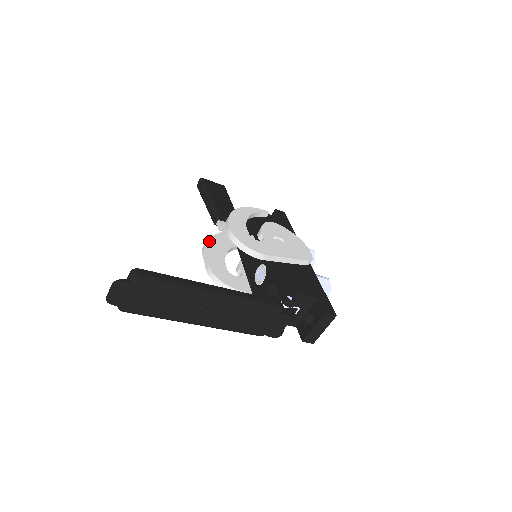
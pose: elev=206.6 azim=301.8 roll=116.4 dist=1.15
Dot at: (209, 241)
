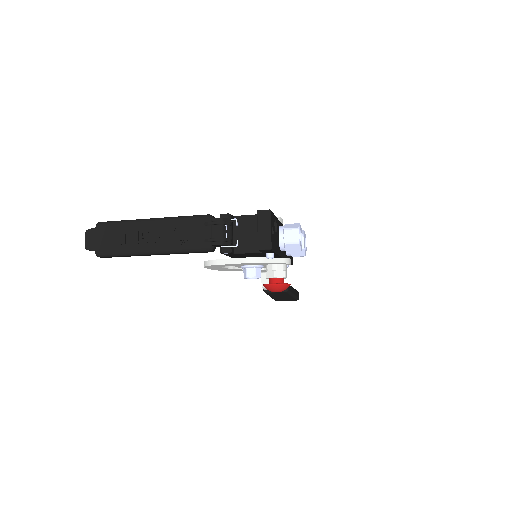
Dot at: occluded
